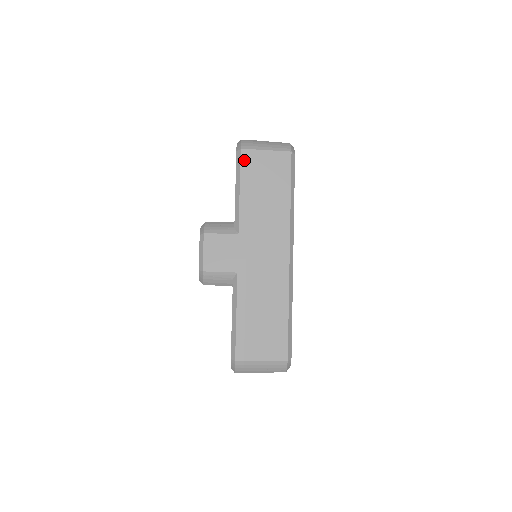
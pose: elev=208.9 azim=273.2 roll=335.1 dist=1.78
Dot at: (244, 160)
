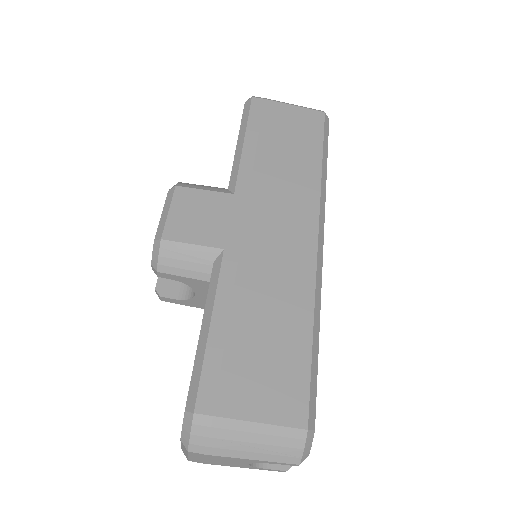
Dot at: (255, 109)
